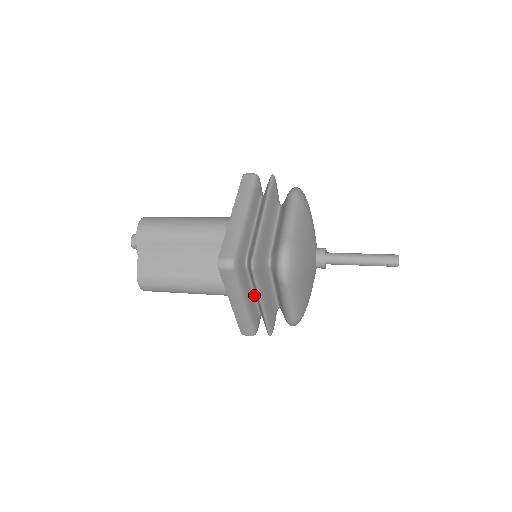
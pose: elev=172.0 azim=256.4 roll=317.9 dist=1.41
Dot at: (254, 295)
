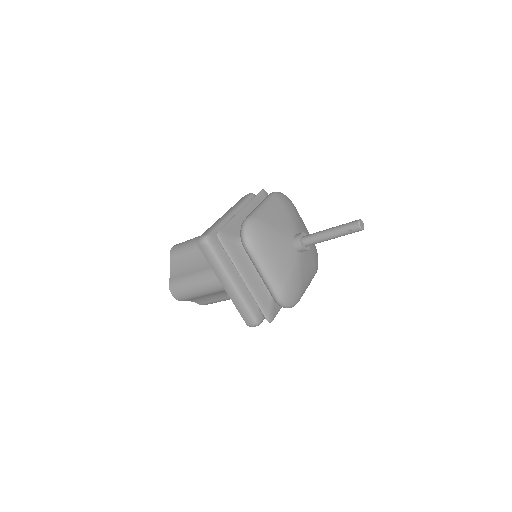
Dot at: occluded
